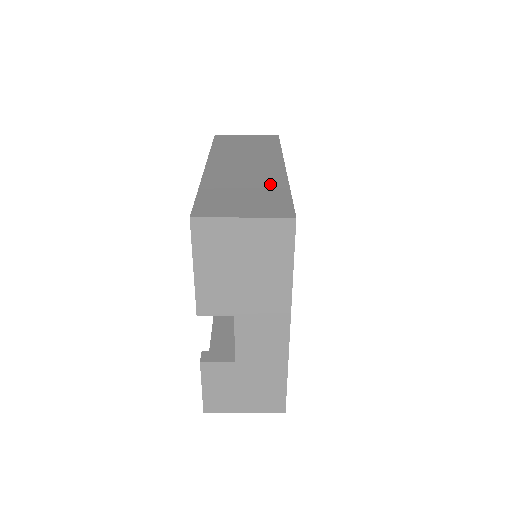
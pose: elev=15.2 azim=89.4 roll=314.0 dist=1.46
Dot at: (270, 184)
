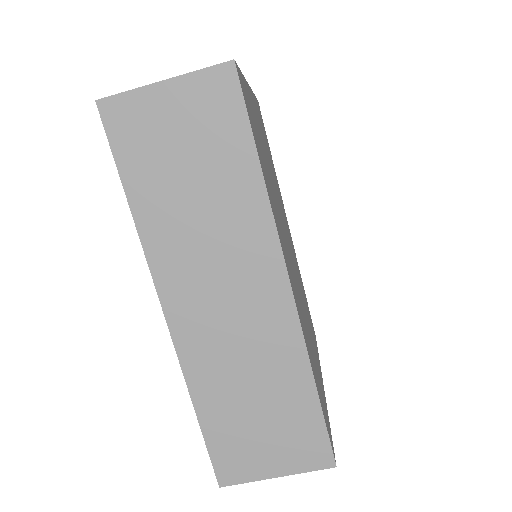
Dot at: occluded
